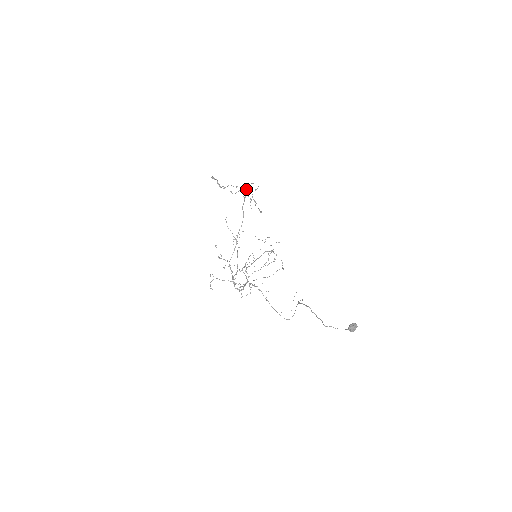
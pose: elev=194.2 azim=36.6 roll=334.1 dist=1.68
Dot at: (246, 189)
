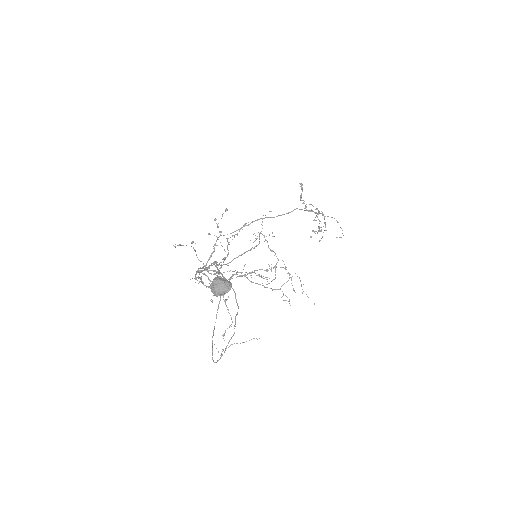
Dot at: (323, 214)
